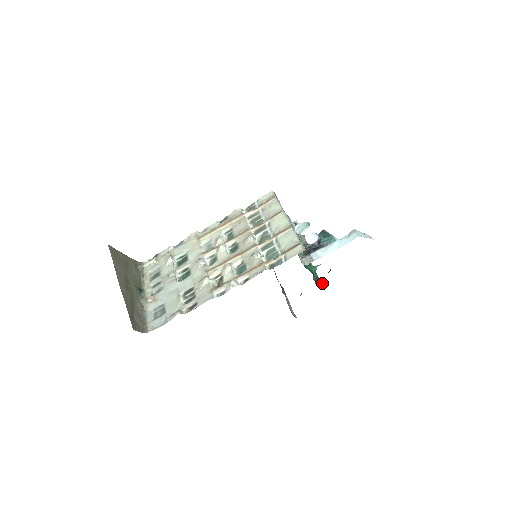
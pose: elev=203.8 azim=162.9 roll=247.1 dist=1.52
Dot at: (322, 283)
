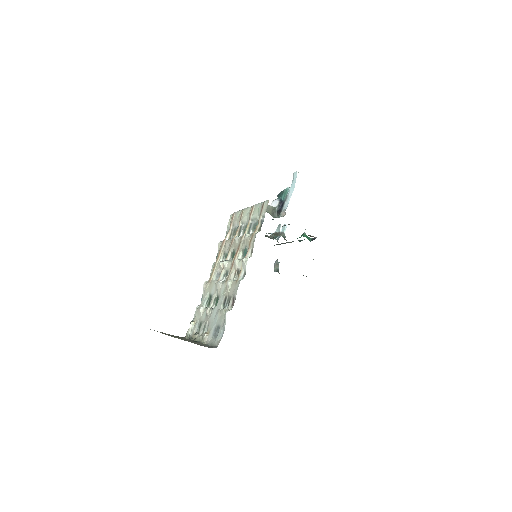
Dot at: occluded
